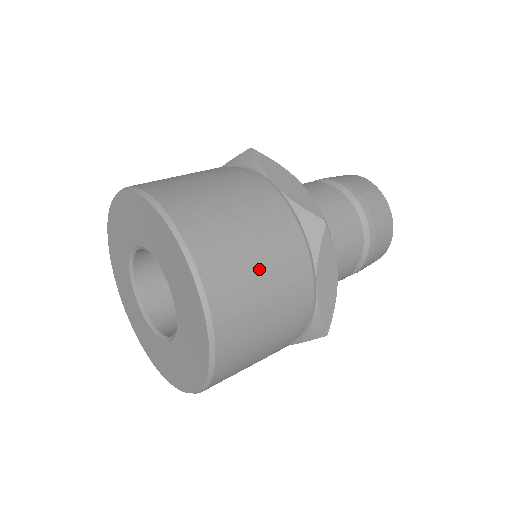
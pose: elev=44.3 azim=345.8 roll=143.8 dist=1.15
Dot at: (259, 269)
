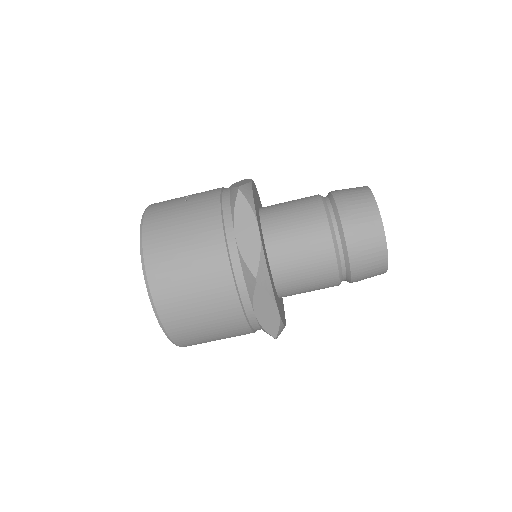
Dot at: (200, 303)
